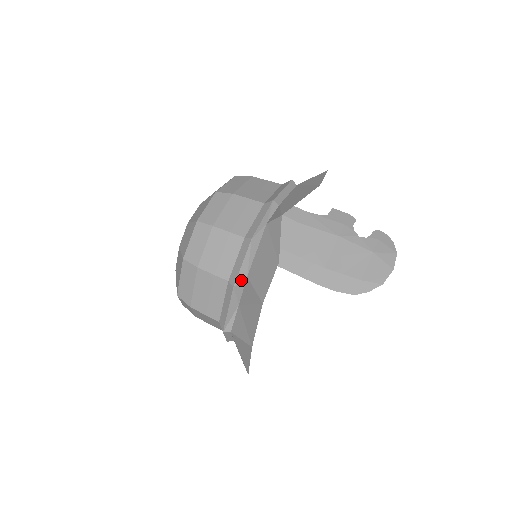
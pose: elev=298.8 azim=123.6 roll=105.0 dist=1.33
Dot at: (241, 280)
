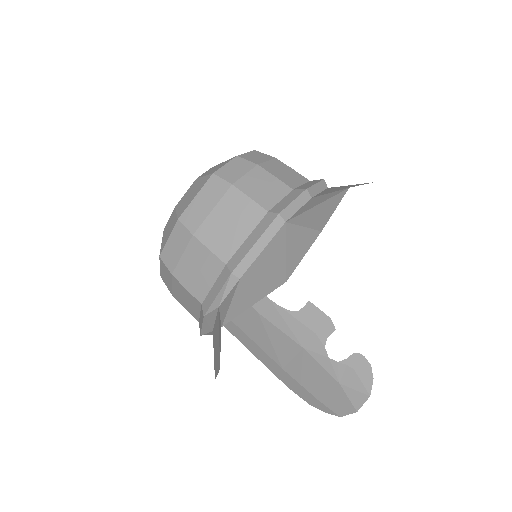
Dot at: (207, 333)
